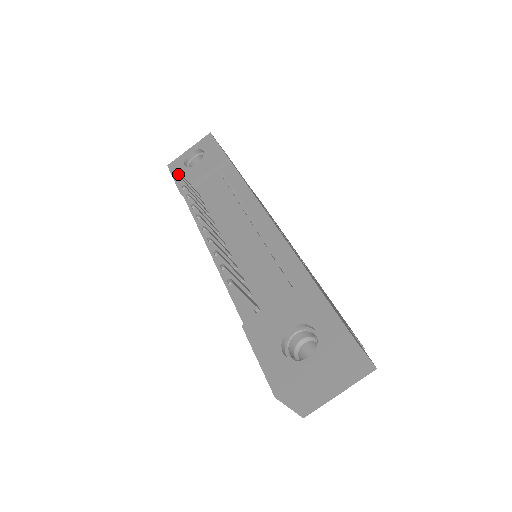
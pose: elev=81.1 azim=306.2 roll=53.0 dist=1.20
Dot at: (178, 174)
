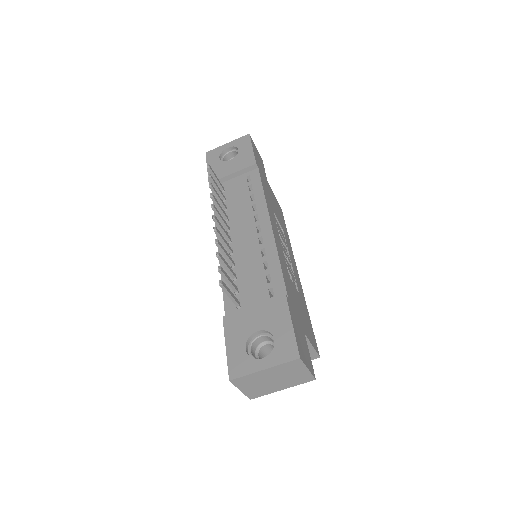
Dot at: (209, 170)
